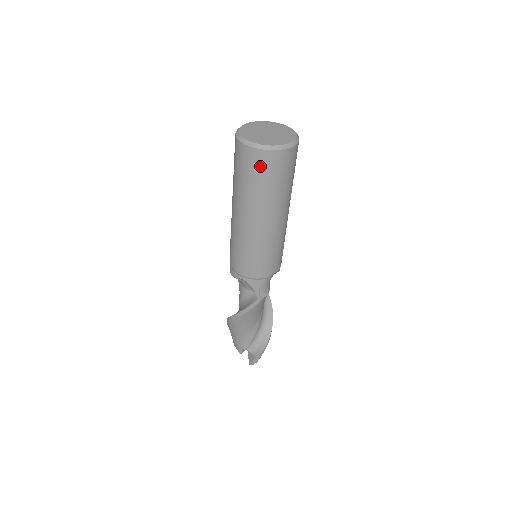
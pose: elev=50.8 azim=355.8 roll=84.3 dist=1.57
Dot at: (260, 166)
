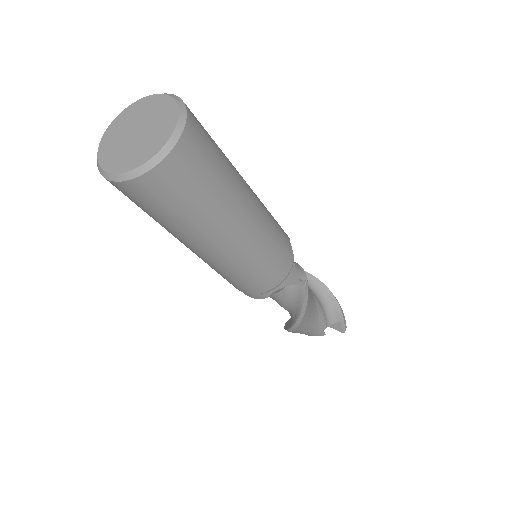
Dot at: (183, 176)
